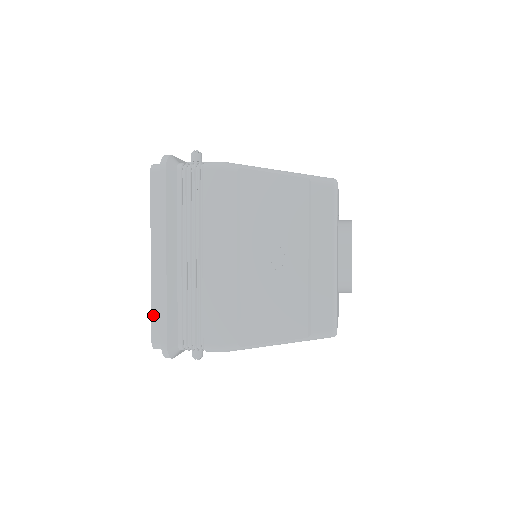
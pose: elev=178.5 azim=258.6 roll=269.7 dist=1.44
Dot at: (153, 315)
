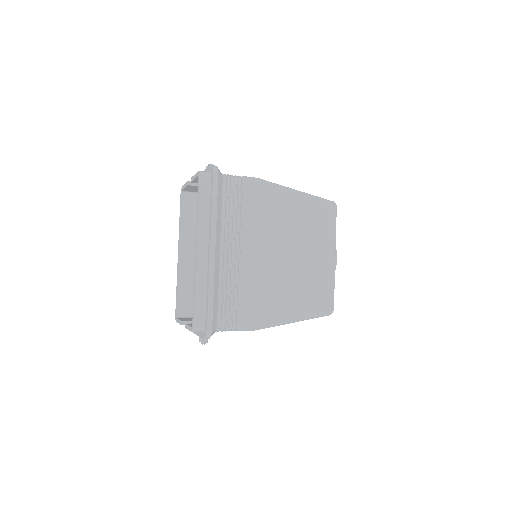
Dot at: (196, 301)
